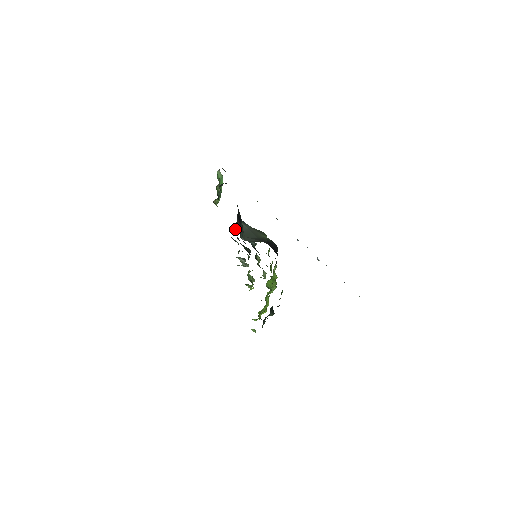
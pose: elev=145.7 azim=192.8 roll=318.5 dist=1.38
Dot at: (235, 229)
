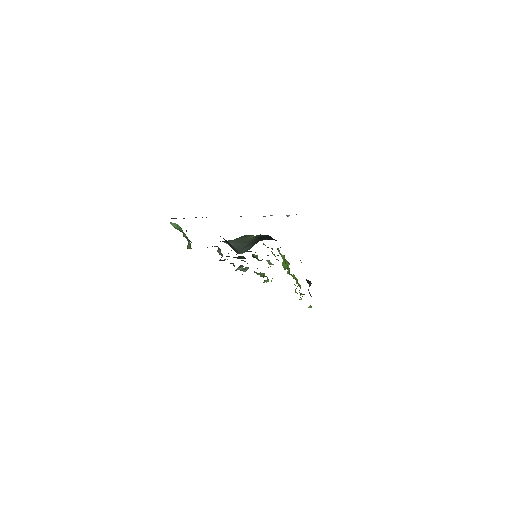
Dot at: (218, 252)
